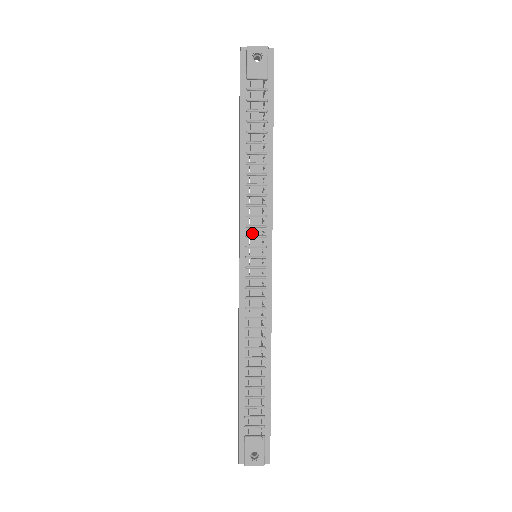
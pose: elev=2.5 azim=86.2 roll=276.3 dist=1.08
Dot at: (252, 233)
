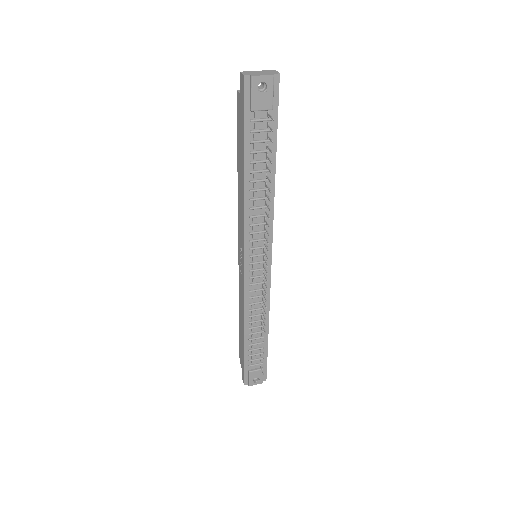
Dot at: (255, 245)
